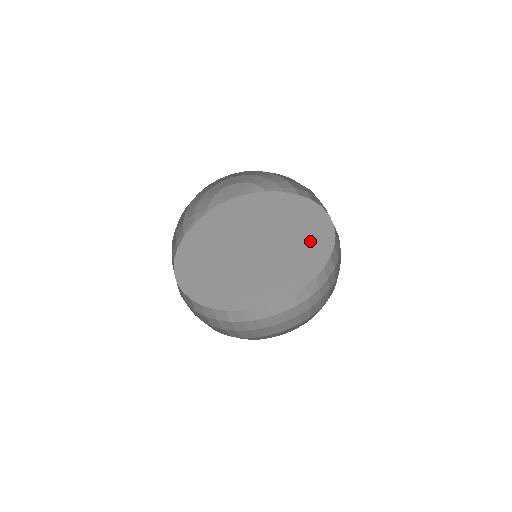
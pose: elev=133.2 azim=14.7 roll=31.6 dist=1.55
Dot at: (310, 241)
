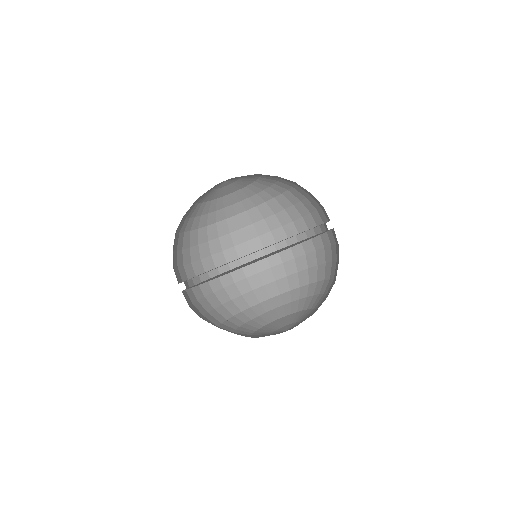
Dot at: occluded
